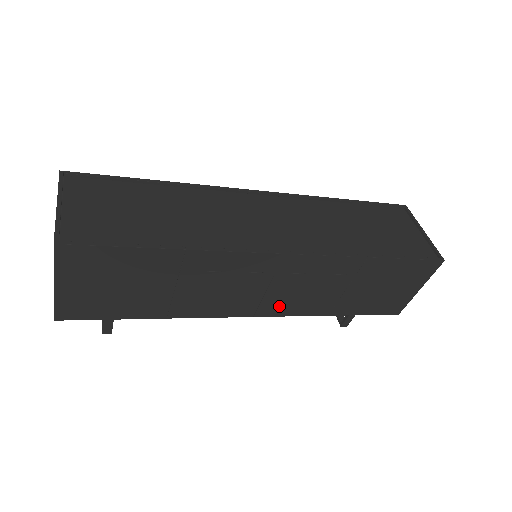
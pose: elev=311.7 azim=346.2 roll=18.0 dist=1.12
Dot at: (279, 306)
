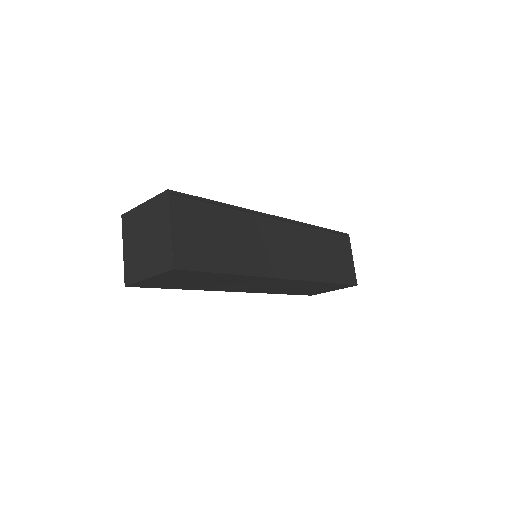
Dot at: (257, 290)
